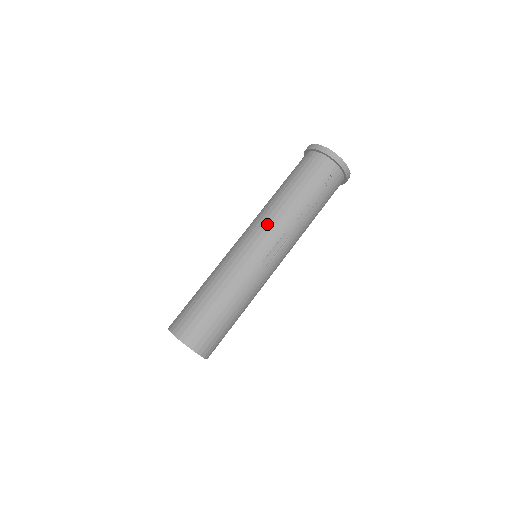
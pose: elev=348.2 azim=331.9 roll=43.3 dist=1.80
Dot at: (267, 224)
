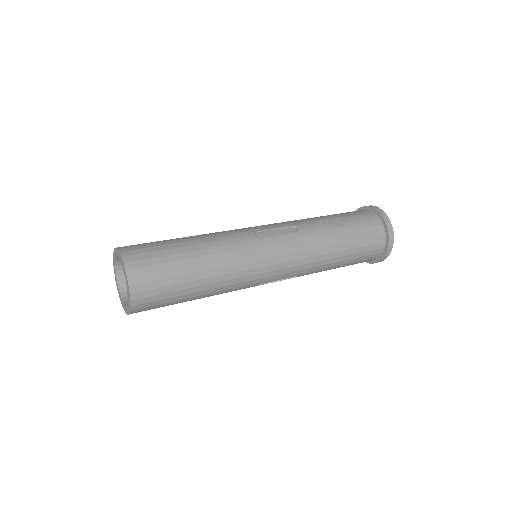
Dot at: occluded
